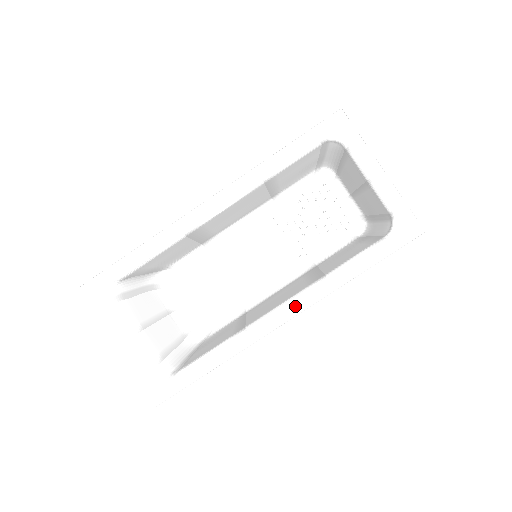
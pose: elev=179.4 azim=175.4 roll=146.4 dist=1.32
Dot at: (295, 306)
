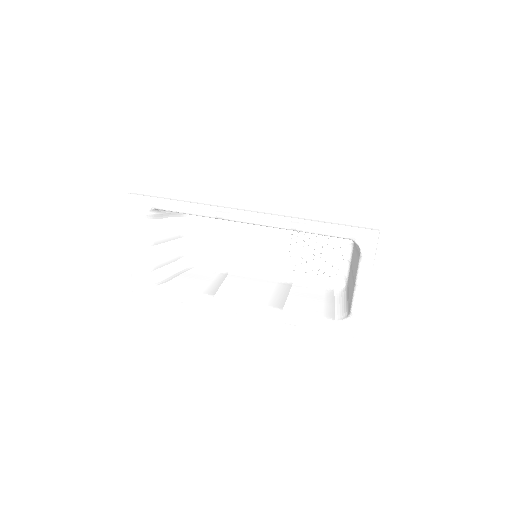
Dot at: (251, 311)
